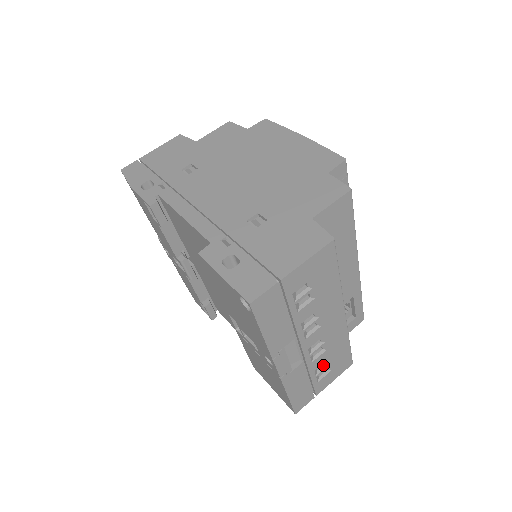
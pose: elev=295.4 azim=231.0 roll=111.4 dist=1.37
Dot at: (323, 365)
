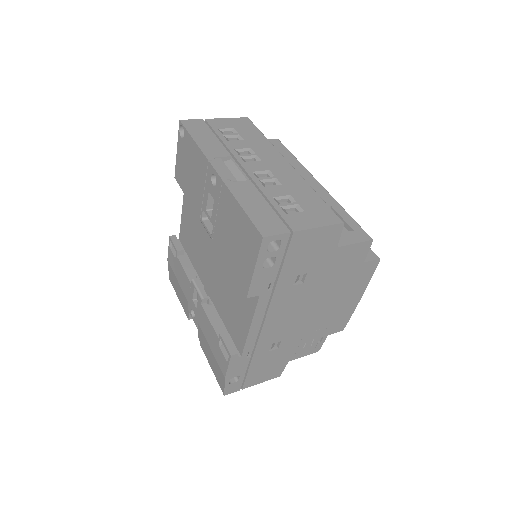
Dot at: (289, 204)
